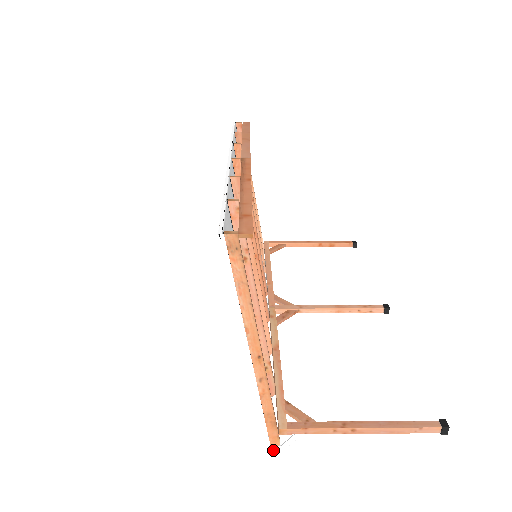
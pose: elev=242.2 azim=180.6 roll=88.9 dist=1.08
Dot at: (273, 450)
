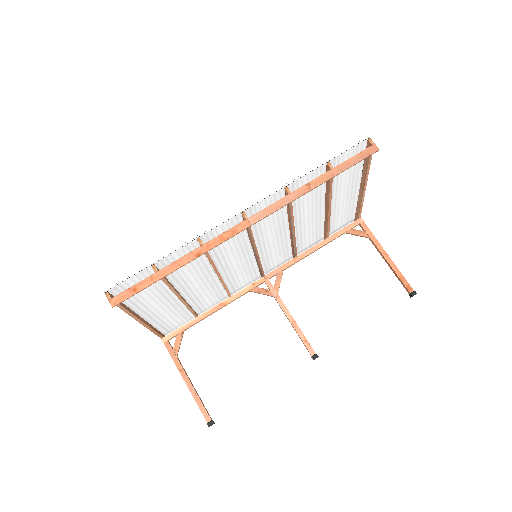
Dot at: occluded
